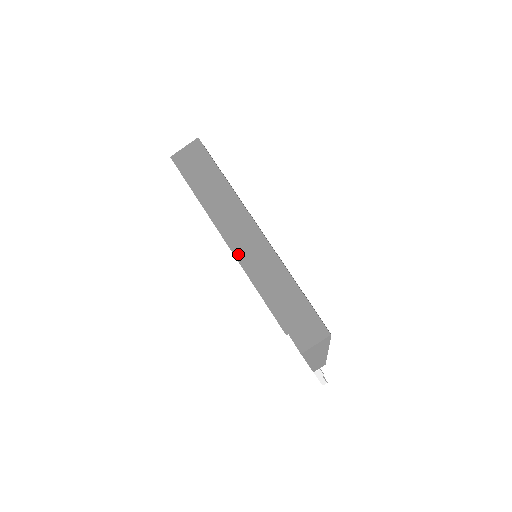
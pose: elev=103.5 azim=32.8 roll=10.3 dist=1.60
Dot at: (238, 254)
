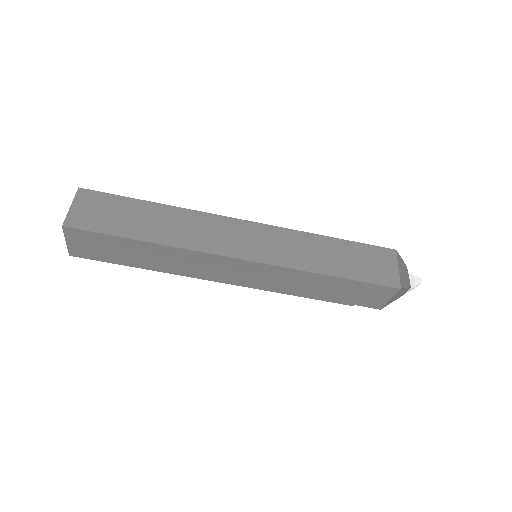
Dot at: (240, 284)
